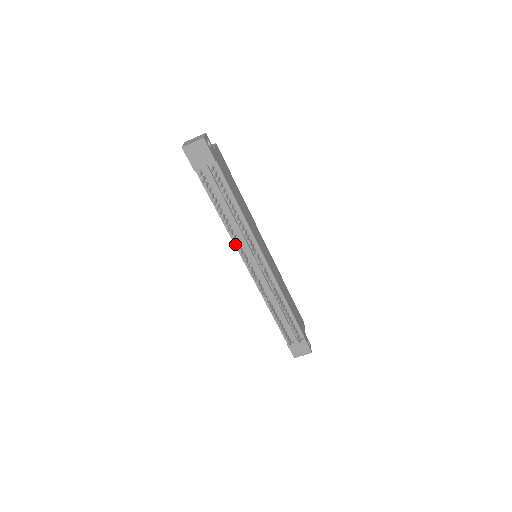
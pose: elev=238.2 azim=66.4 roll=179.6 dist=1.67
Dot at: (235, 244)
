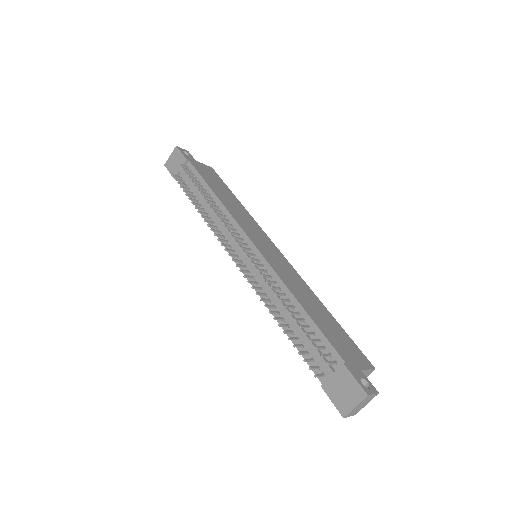
Dot at: occluded
